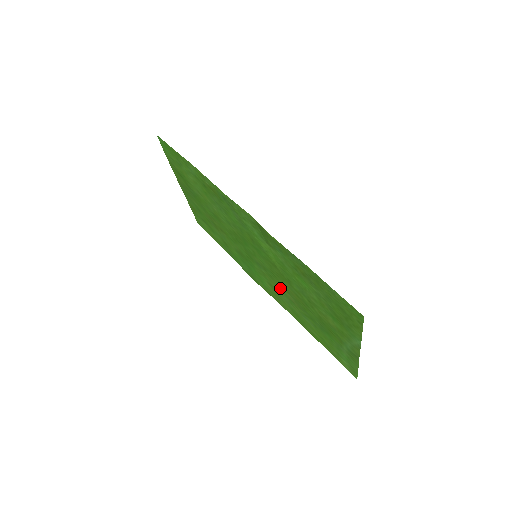
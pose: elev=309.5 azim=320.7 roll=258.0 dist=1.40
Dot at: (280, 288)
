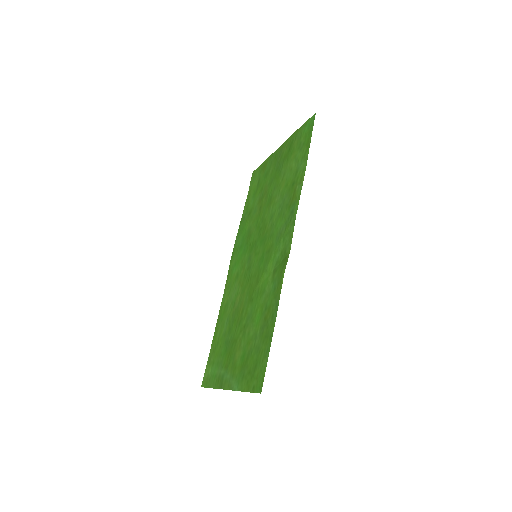
Dot at: (240, 288)
